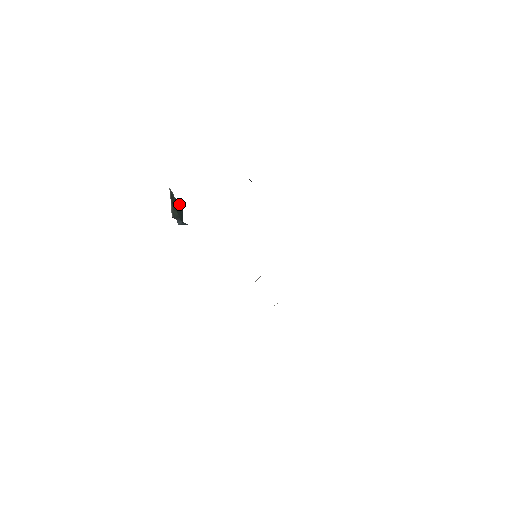
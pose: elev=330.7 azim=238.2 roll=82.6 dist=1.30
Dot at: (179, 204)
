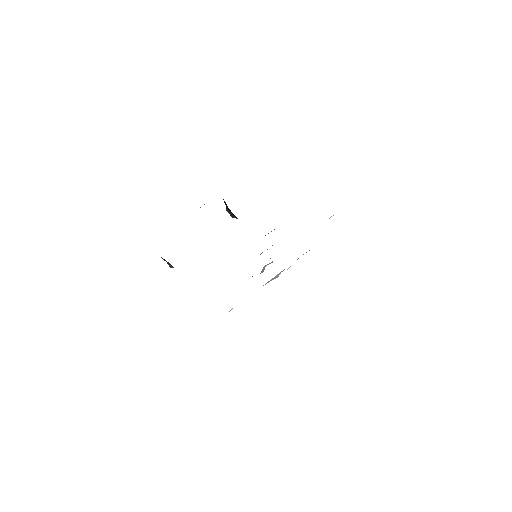
Dot at: occluded
